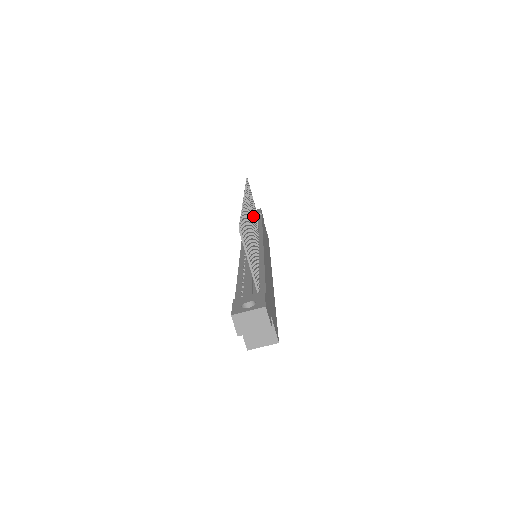
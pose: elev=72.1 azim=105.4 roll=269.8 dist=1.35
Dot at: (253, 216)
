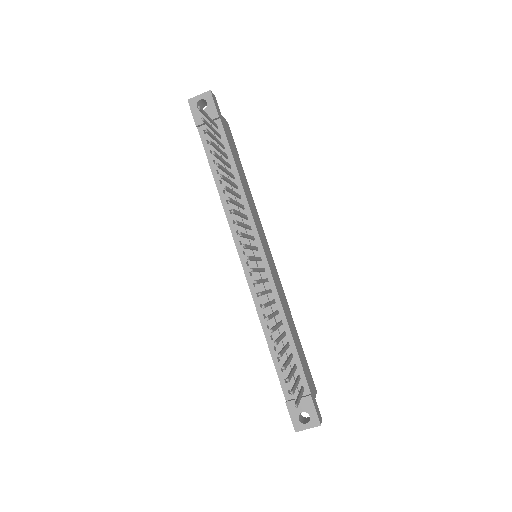
Dot at: (239, 206)
